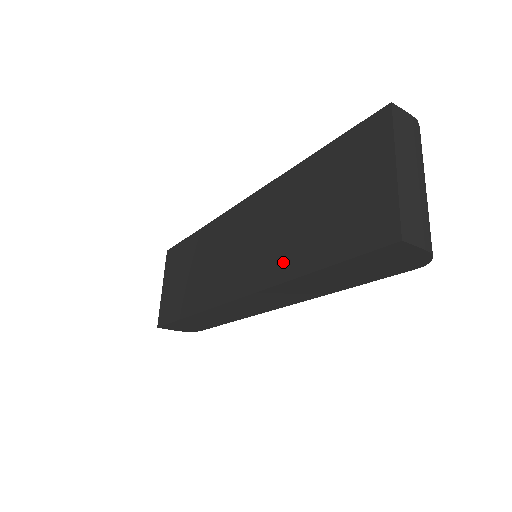
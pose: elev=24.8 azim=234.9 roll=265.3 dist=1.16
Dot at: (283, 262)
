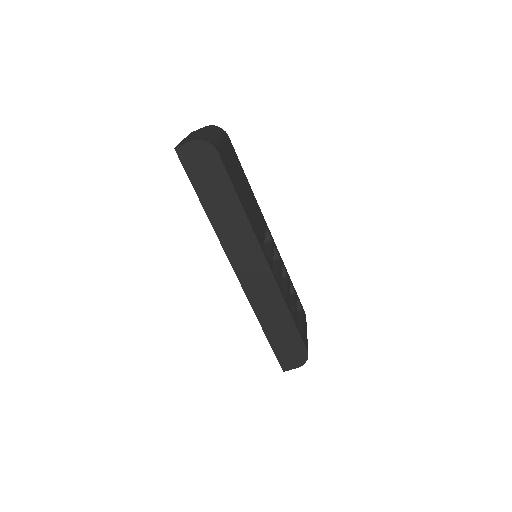
Dot at: occluded
